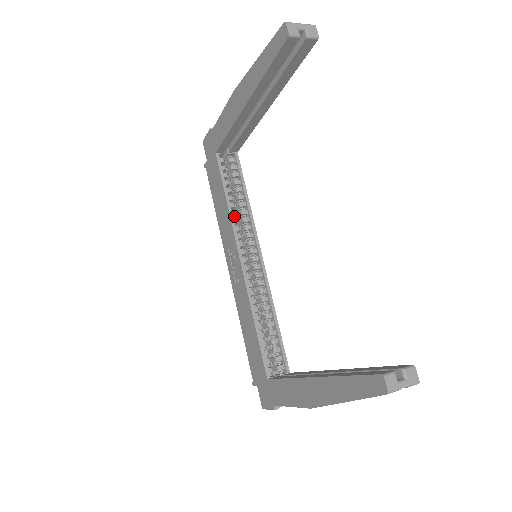
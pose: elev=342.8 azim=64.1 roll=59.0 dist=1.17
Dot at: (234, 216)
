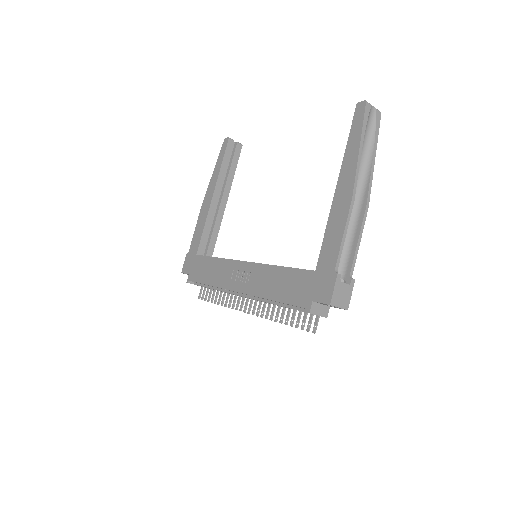
Dot at: occluded
